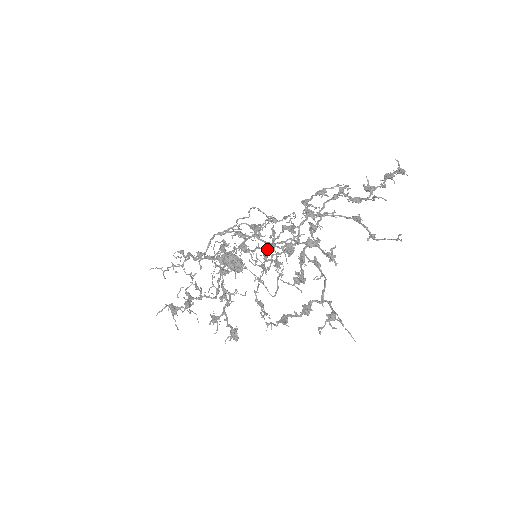
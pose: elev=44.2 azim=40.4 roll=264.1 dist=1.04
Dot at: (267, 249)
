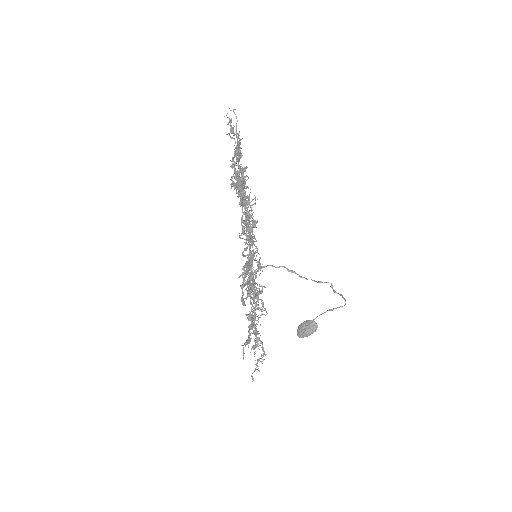
Dot at: occluded
